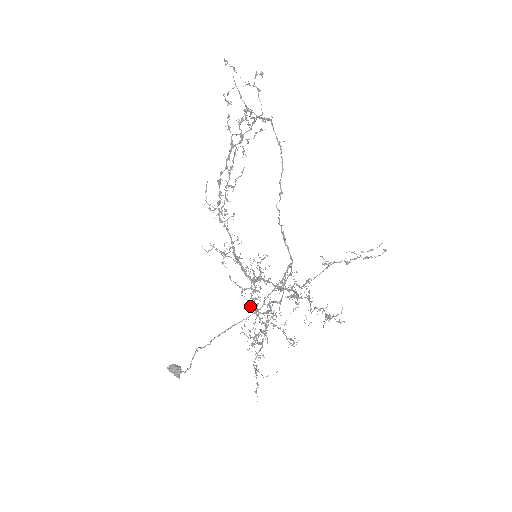
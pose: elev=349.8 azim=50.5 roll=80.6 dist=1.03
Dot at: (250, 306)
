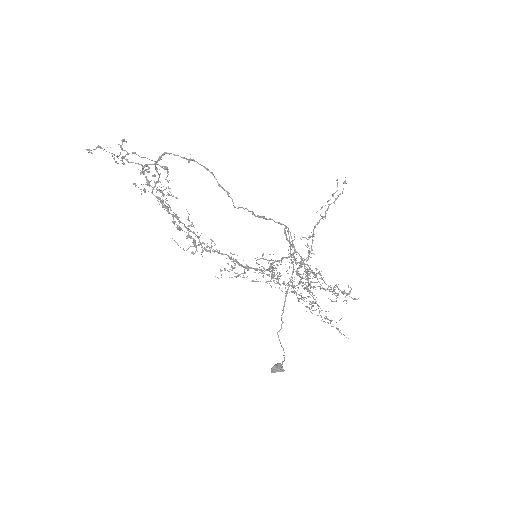
Dot at: occluded
